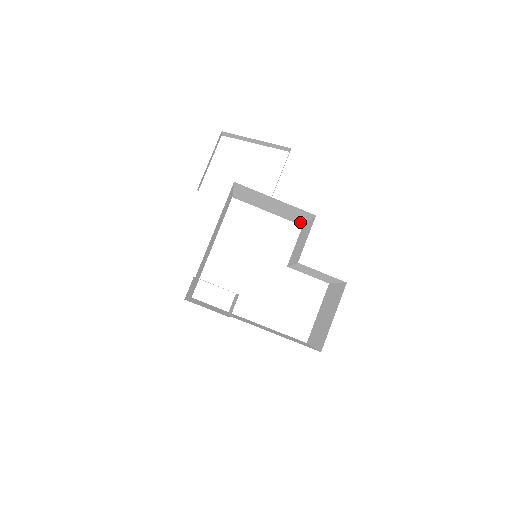
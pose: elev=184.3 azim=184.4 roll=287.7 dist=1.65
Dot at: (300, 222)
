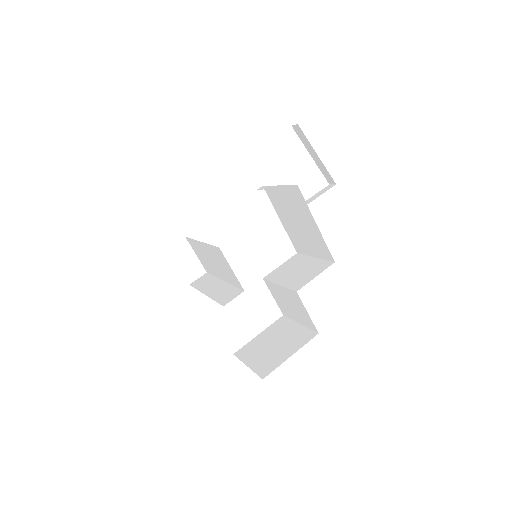
Dot at: (301, 250)
